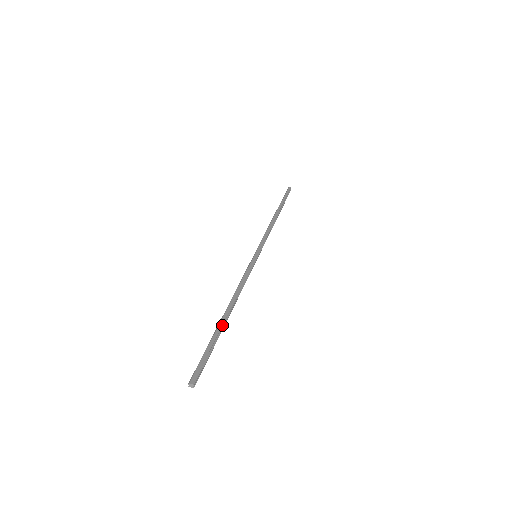
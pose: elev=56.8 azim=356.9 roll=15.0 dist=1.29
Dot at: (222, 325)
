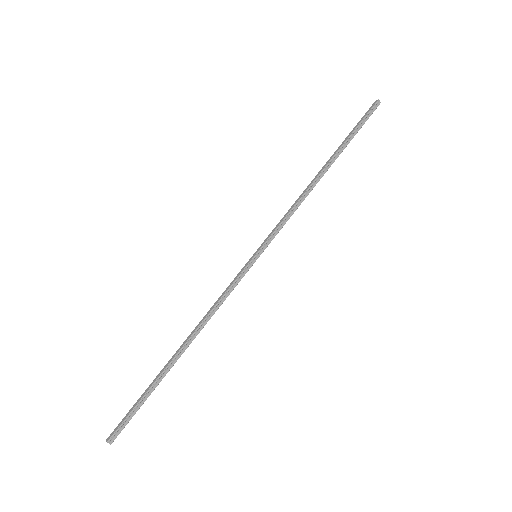
Dot at: (164, 369)
